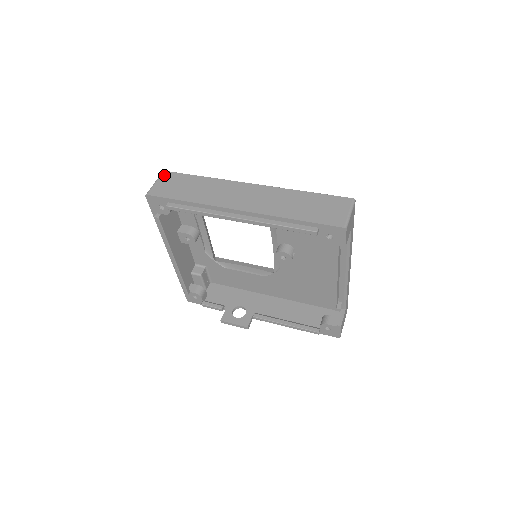
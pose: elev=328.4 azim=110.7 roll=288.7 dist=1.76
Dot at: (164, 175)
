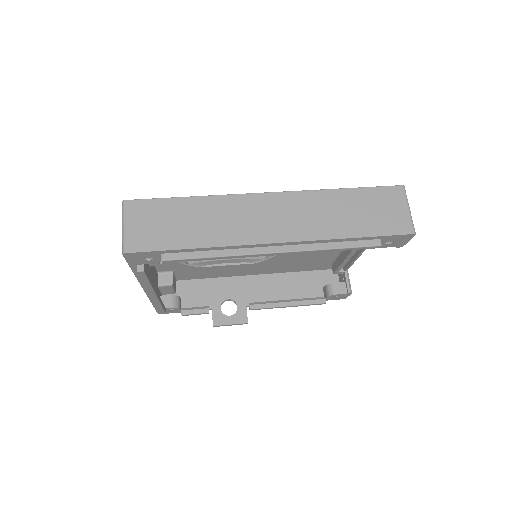
Dot at: (130, 209)
